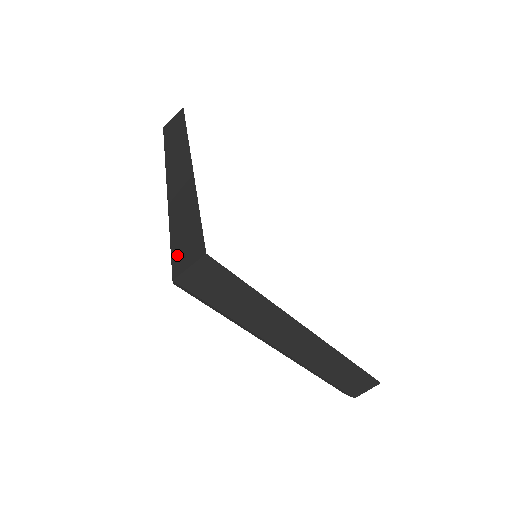
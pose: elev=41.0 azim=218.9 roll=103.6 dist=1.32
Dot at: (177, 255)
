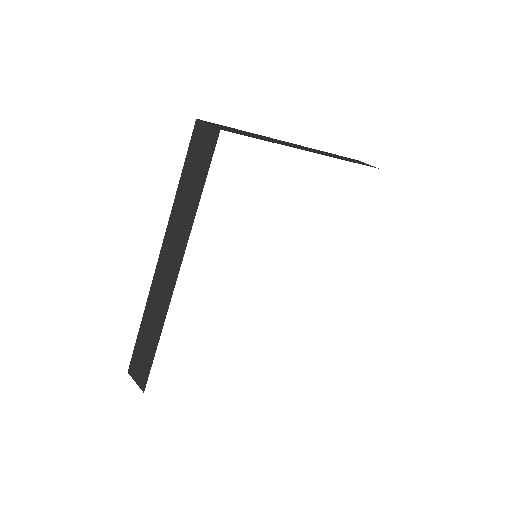
Dot at: (135, 358)
